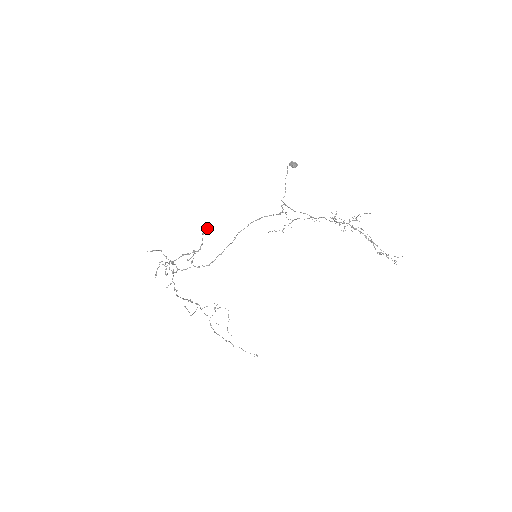
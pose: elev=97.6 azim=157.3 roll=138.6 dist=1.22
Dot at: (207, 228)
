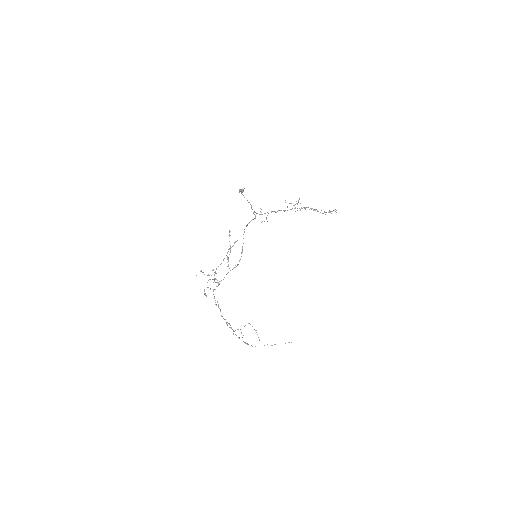
Dot at: (230, 231)
